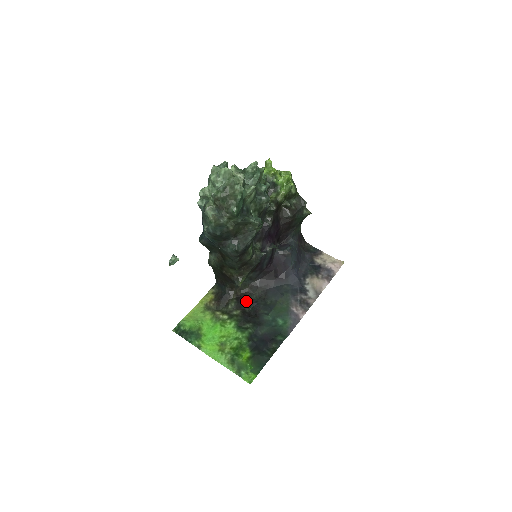
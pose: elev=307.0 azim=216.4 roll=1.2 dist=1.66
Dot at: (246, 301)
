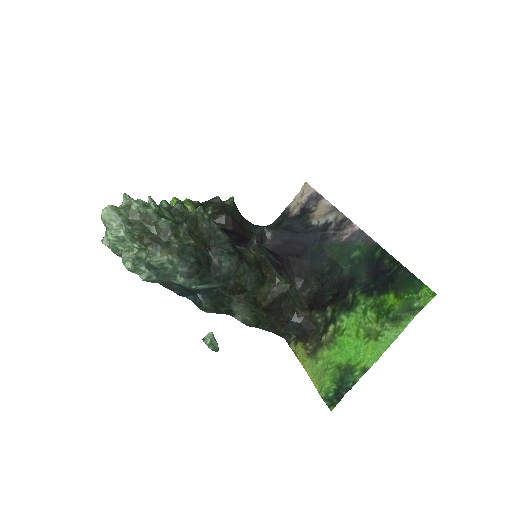
Dot at: (318, 298)
